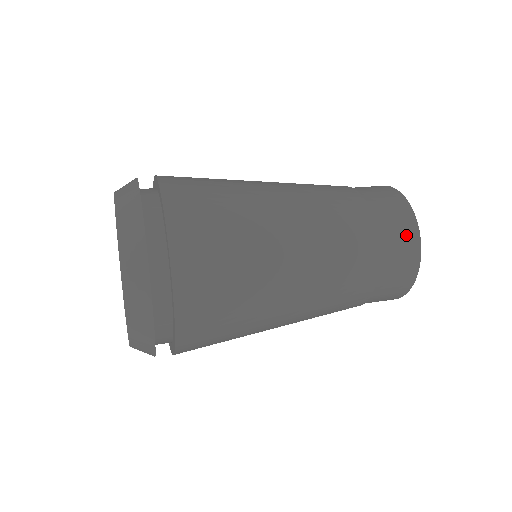
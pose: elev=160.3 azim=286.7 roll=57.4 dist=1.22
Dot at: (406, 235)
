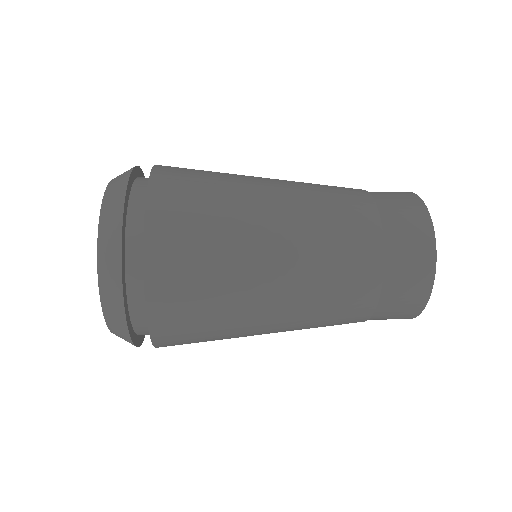
Dot at: (419, 260)
